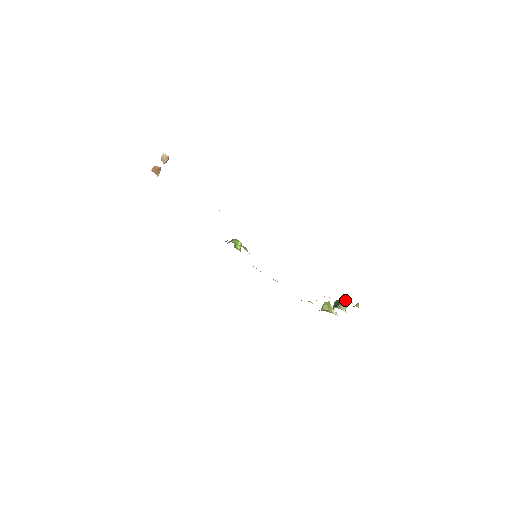
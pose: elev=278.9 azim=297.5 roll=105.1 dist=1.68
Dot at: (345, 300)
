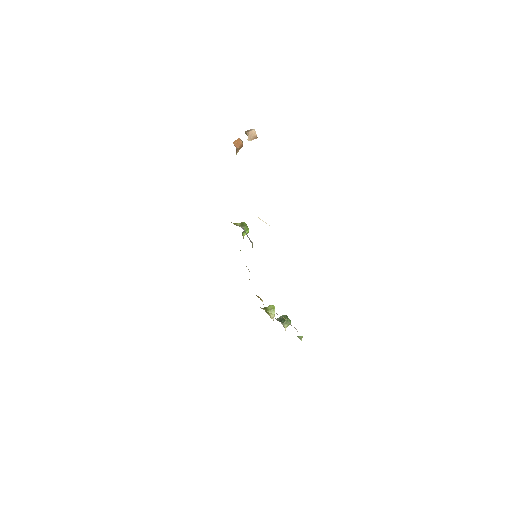
Dot at: occluded
